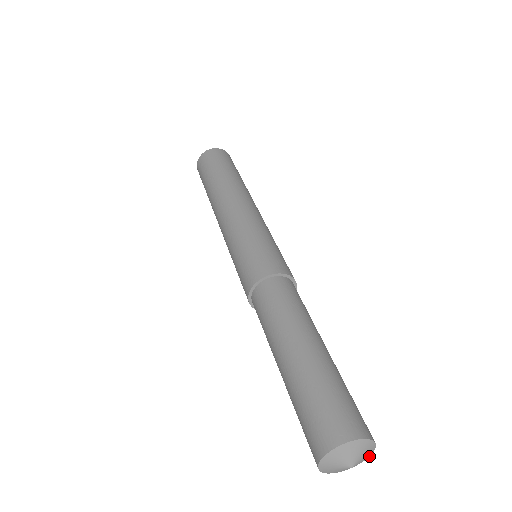
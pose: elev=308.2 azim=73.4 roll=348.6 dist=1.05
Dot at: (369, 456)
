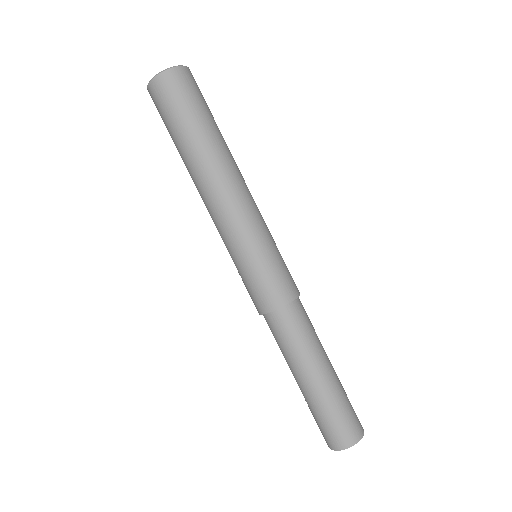
Dot at: occluded
